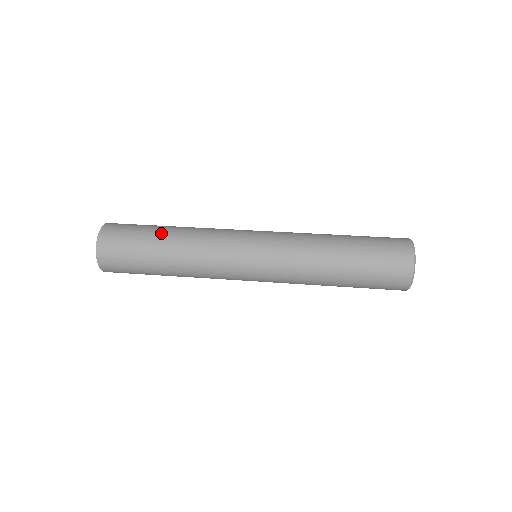
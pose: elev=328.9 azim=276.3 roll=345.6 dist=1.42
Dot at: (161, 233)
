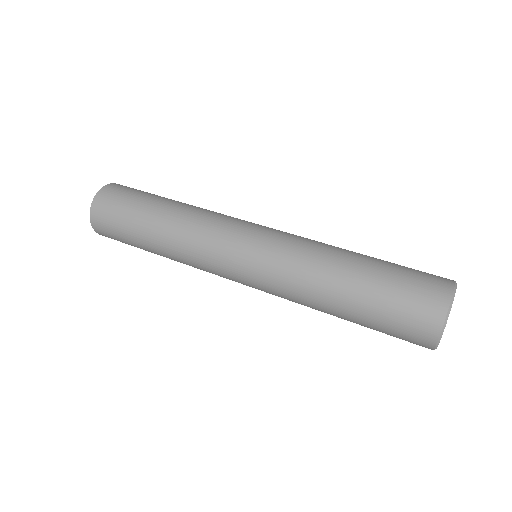
Dot at: (150, 215)
